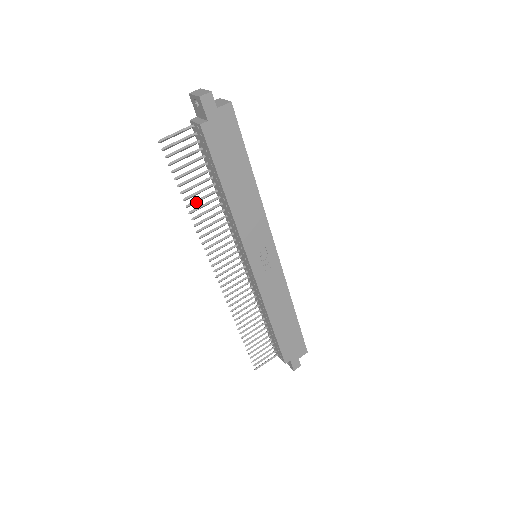
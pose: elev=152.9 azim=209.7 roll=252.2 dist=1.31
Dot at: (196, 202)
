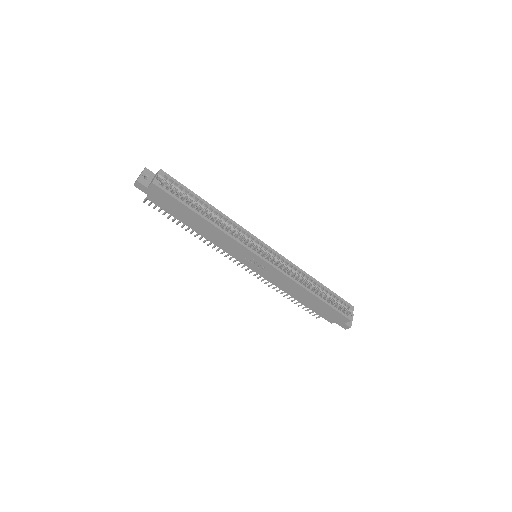
Dot at: (189, 228)
